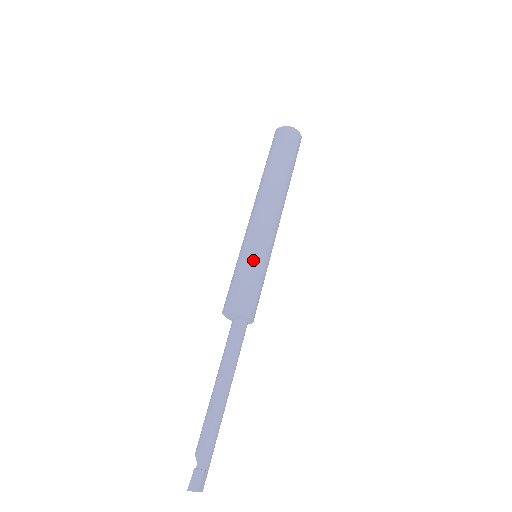
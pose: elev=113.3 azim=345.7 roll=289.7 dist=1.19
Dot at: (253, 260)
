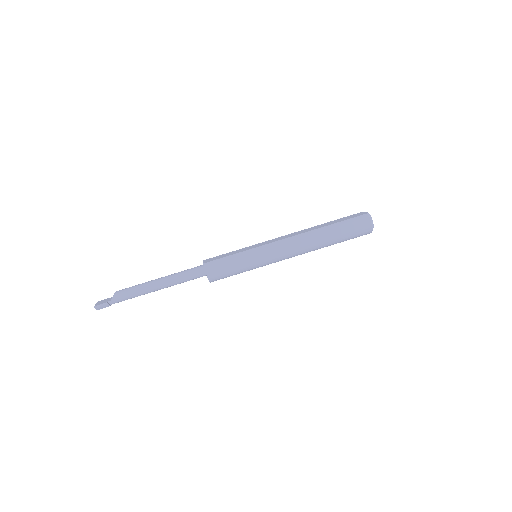
Dot at: (250, 266)
